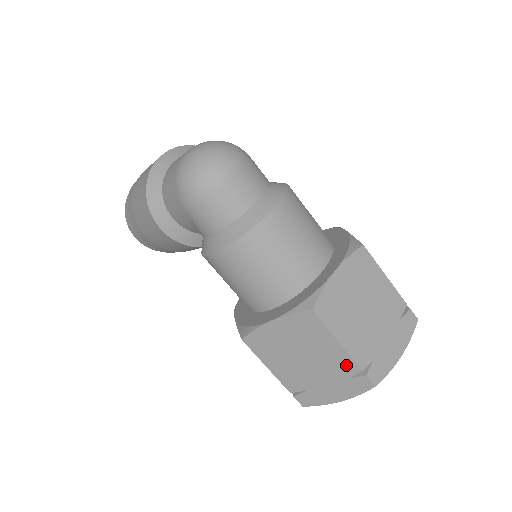
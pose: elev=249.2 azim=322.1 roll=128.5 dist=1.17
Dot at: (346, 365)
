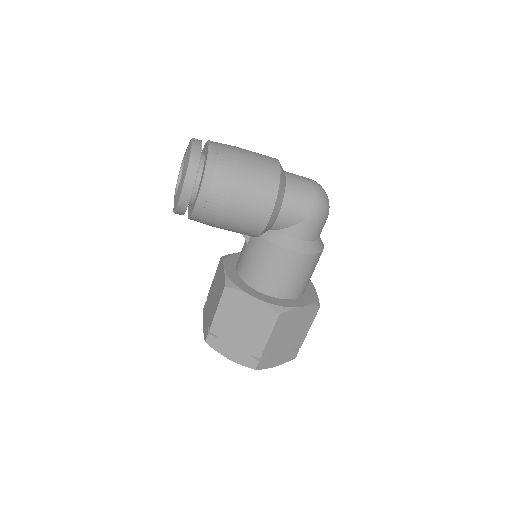
Dot at: (299, 342)
